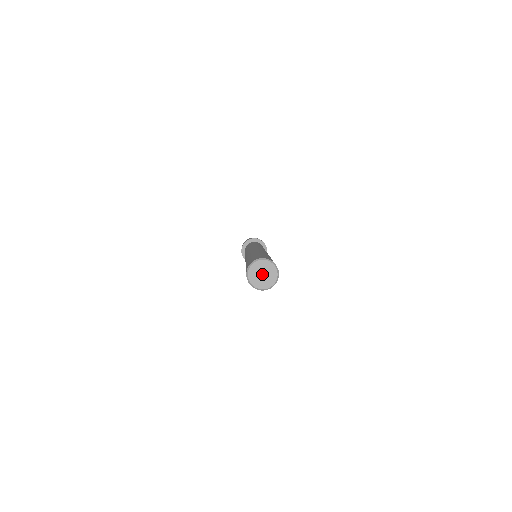
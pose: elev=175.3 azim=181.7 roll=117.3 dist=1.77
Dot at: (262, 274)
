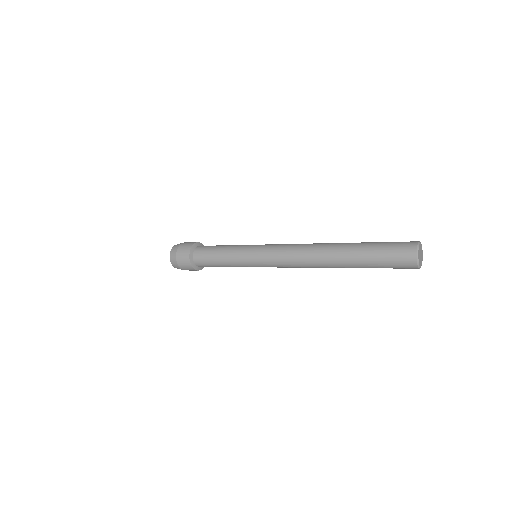
Dot at: (420, 254)
